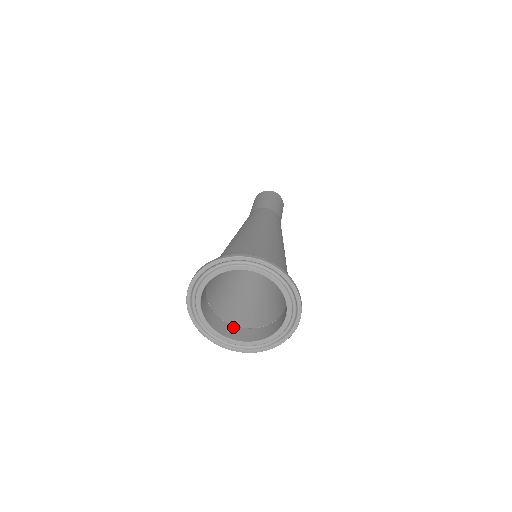
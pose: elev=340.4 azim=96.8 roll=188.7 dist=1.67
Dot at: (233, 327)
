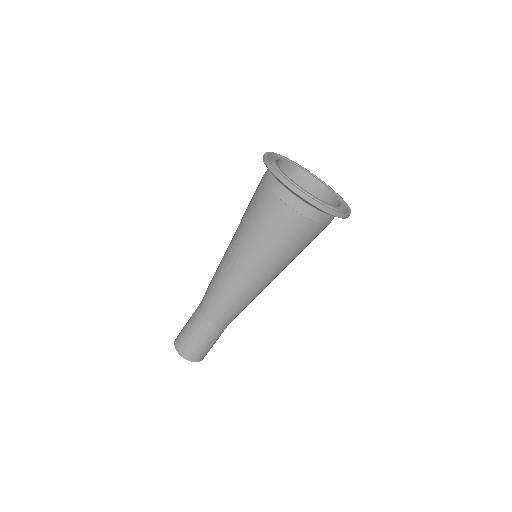
Dot at: (307, 214)
